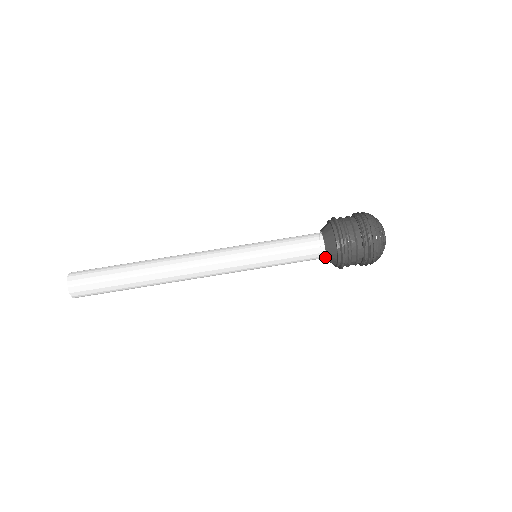
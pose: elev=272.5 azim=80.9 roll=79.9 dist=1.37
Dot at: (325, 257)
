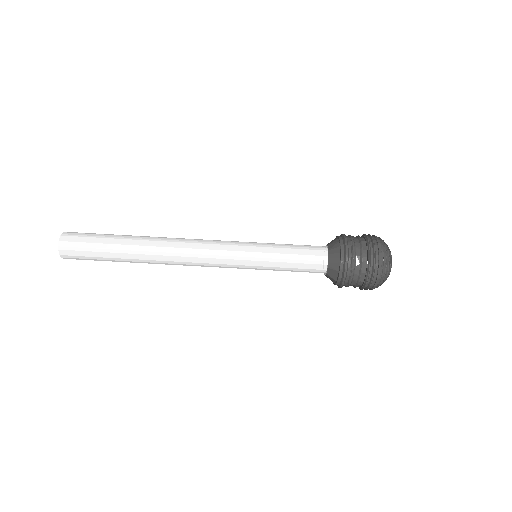
Dot at: (327, 262)
